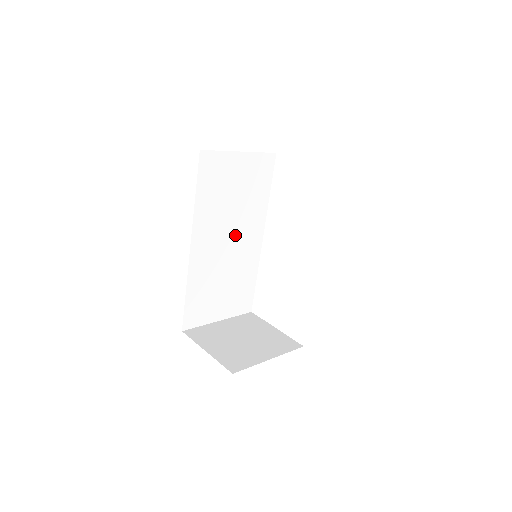
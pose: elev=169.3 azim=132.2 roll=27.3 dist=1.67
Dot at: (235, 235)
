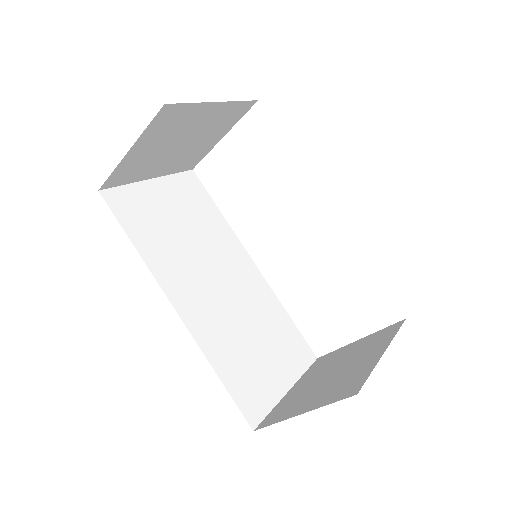
Dot at: (219, 272)
